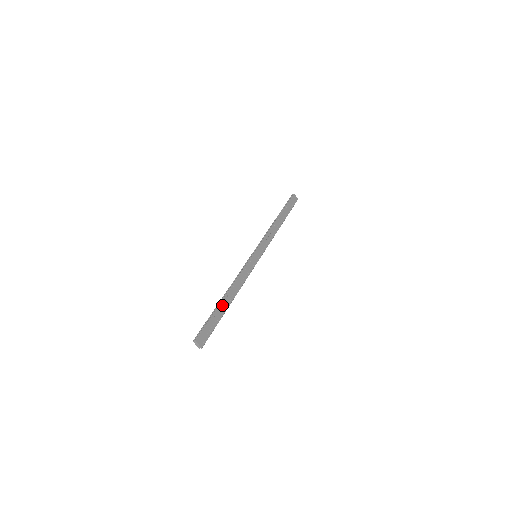
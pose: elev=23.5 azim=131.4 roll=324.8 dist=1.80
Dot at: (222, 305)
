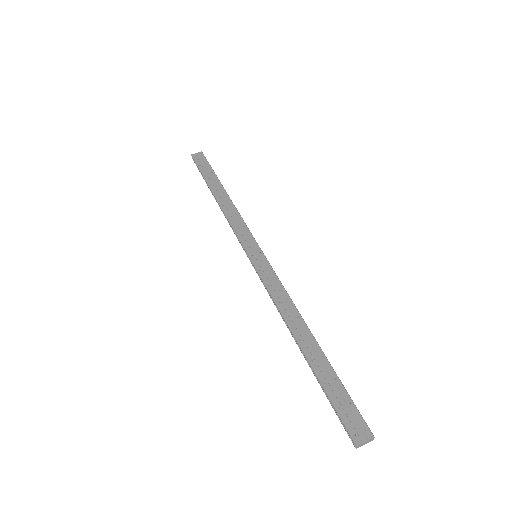
Dot at: (312, 358)
